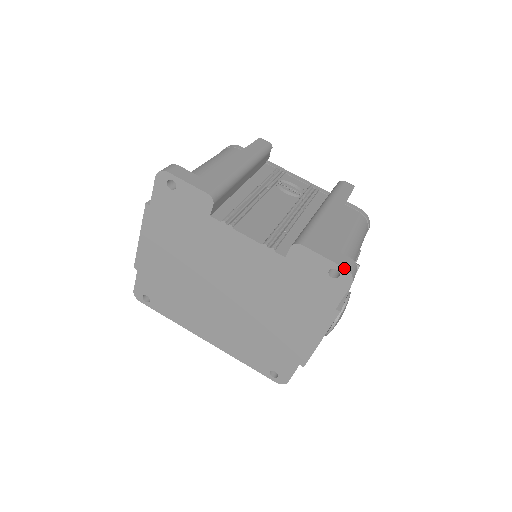
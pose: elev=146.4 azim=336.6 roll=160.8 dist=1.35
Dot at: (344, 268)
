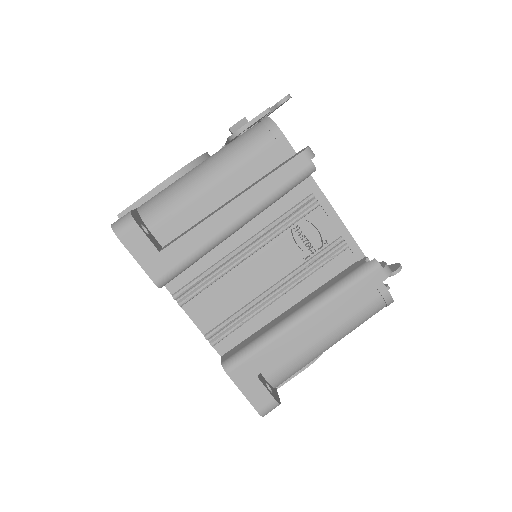
Dot at: occluded
